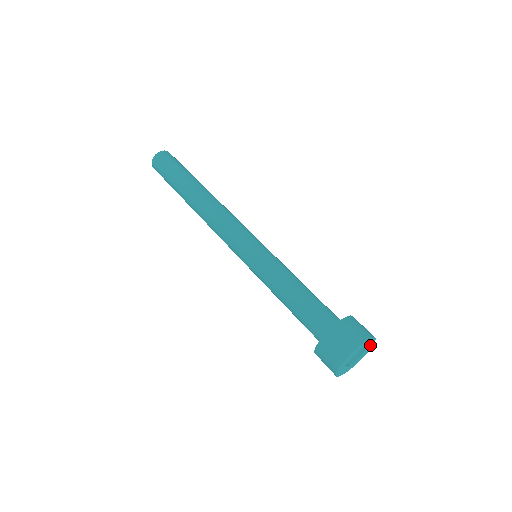
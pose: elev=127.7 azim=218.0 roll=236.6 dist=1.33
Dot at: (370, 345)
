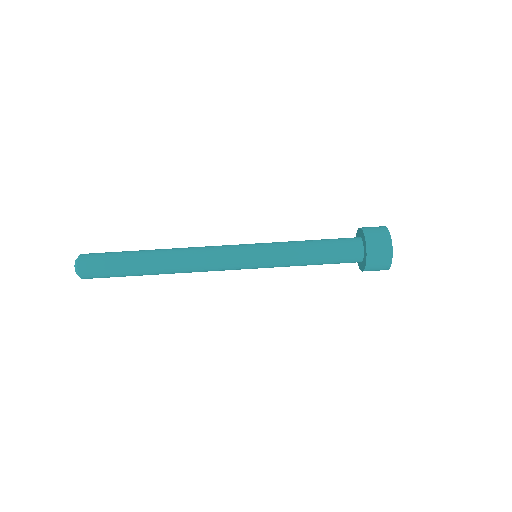
Dot at: occluded
